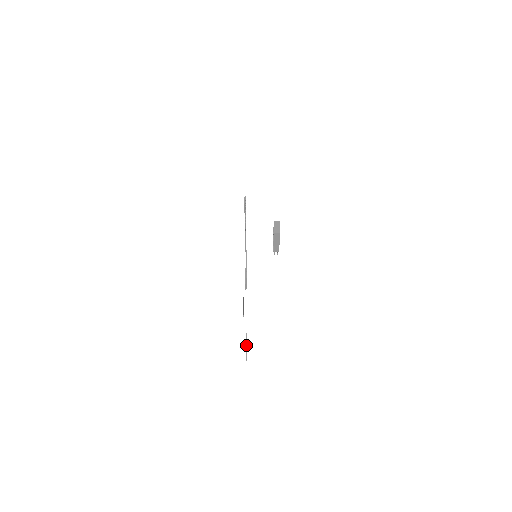
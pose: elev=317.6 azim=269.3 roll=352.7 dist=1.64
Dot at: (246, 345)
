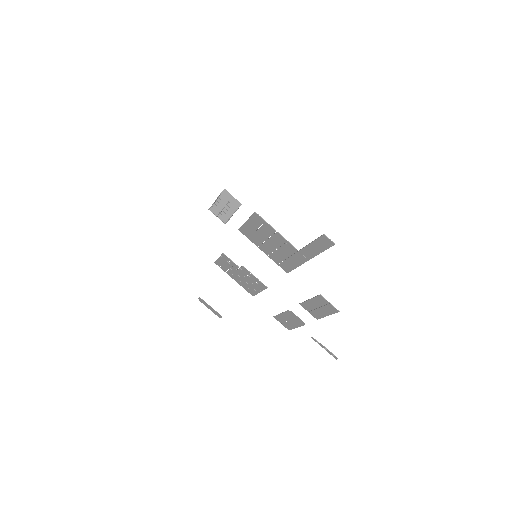
Dot at: (325, 348)
